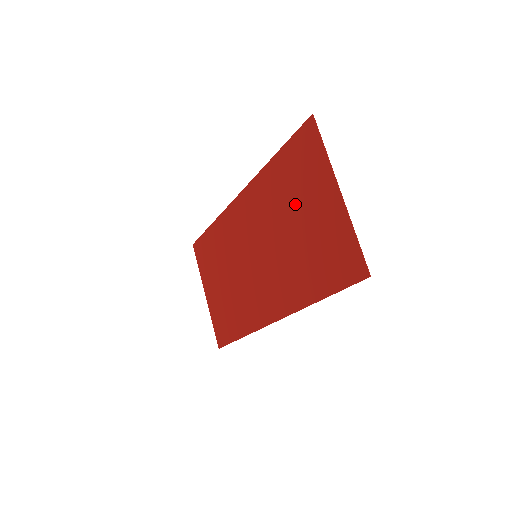
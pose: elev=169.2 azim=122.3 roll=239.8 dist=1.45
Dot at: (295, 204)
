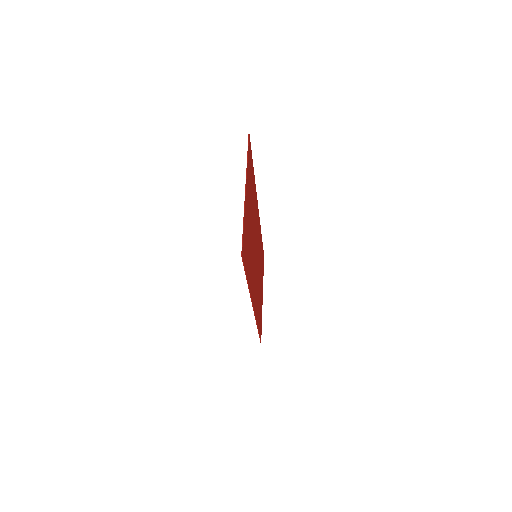
Dot at: occluded
